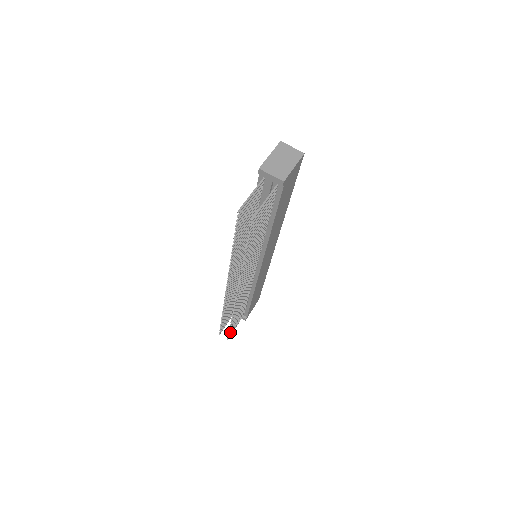
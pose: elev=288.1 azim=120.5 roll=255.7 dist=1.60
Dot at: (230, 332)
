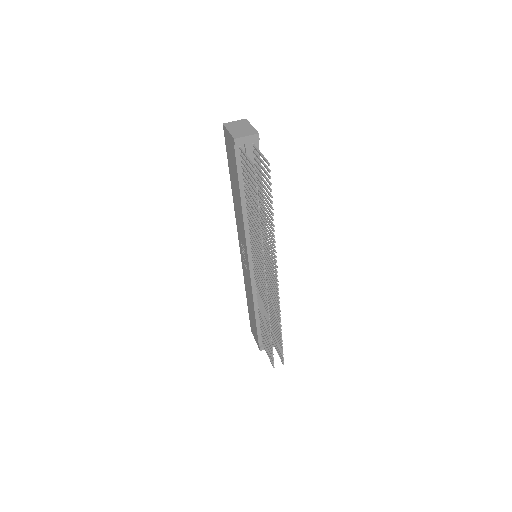
Dot at: (282, 353)
